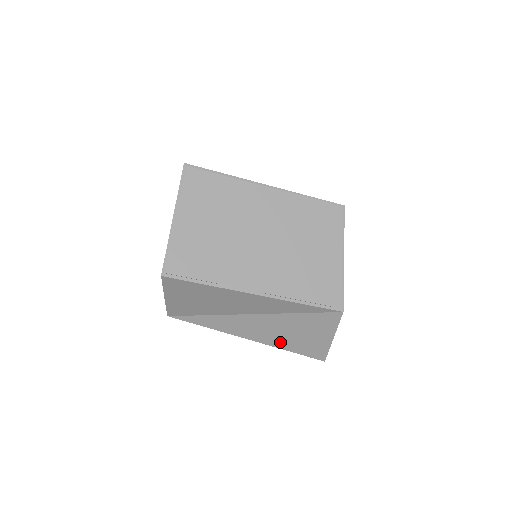
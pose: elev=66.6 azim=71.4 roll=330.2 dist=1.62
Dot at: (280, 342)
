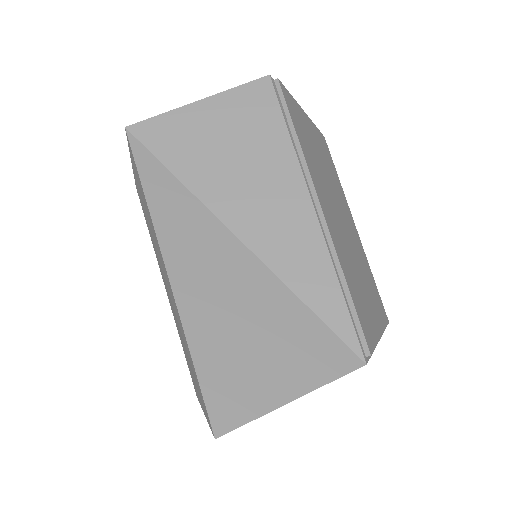
Dot at: (204, 319)
